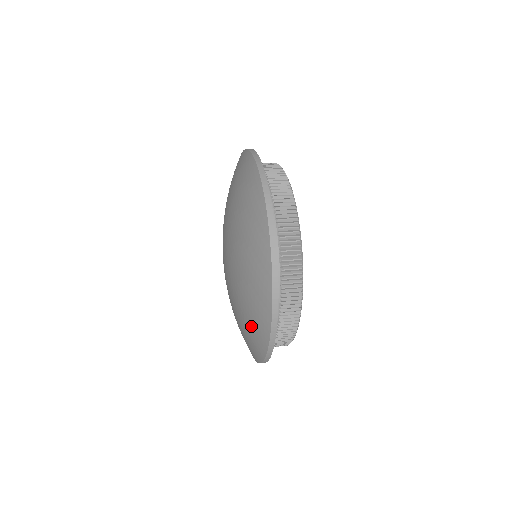
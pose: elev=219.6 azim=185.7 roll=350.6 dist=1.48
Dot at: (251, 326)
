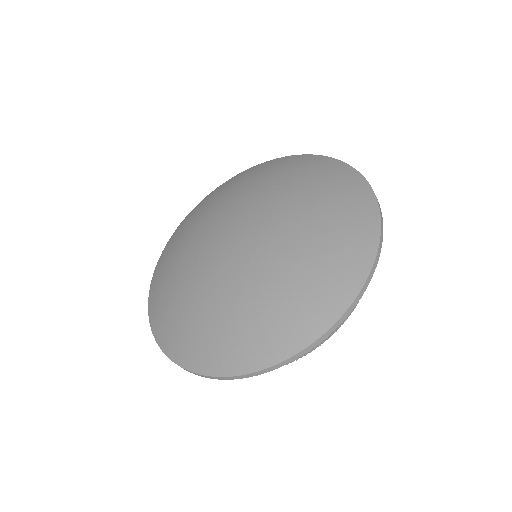
Dot at: (266, 324)
